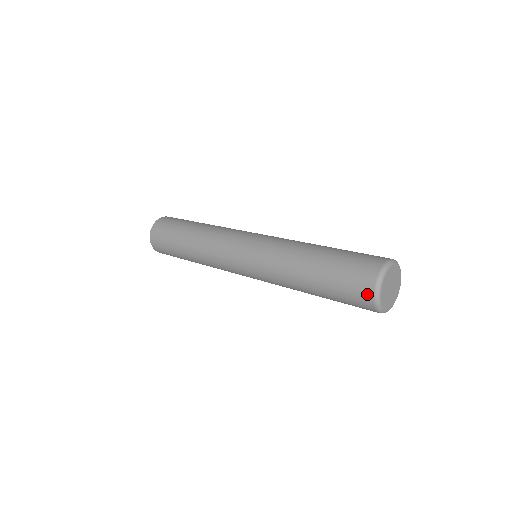
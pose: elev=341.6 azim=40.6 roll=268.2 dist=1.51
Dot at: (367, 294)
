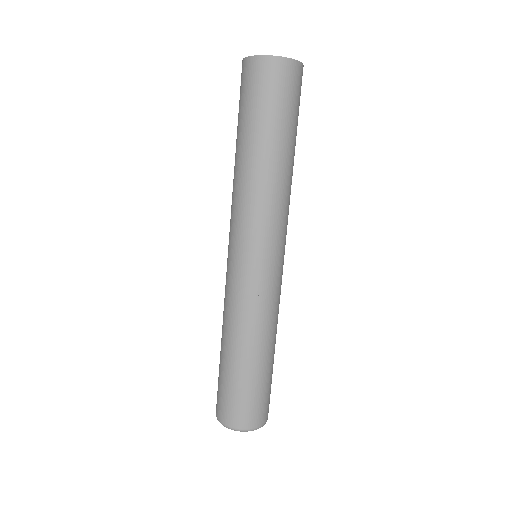
Dot at: occluded
